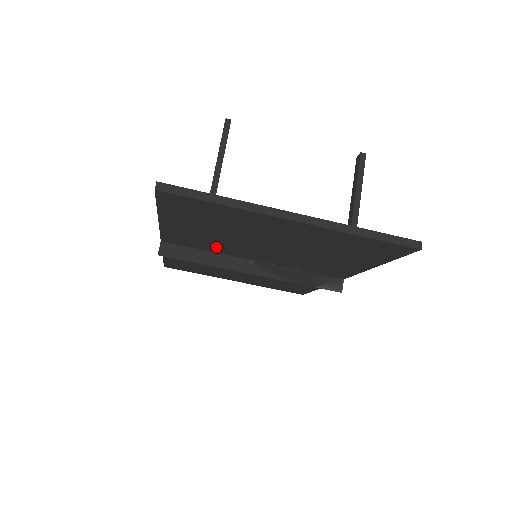
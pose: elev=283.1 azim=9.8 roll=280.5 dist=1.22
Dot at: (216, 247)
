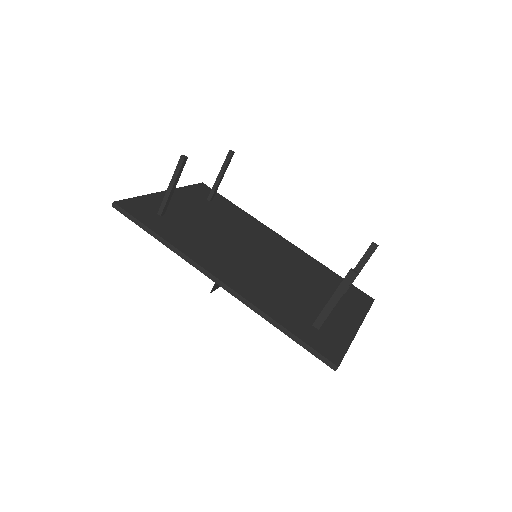
Dot at: occluded
